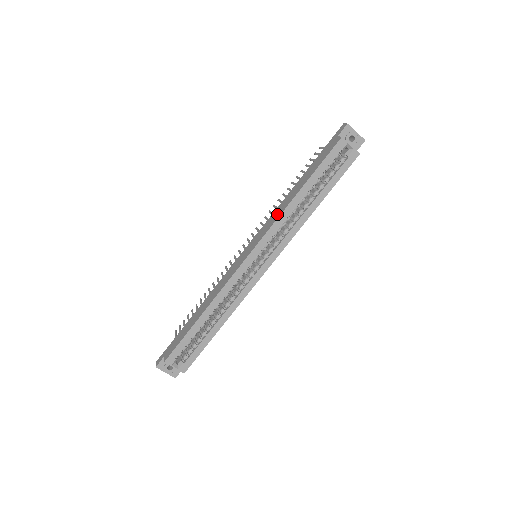
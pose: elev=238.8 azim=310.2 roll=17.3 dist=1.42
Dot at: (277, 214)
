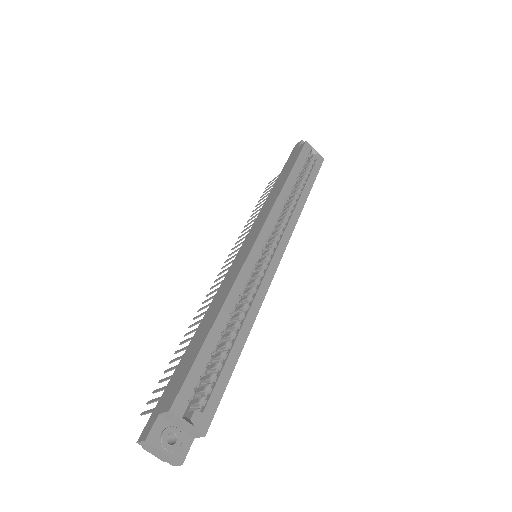
Dot at: (270, 203)
